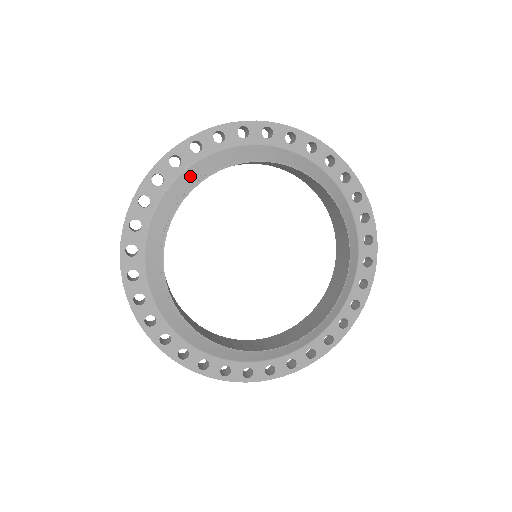
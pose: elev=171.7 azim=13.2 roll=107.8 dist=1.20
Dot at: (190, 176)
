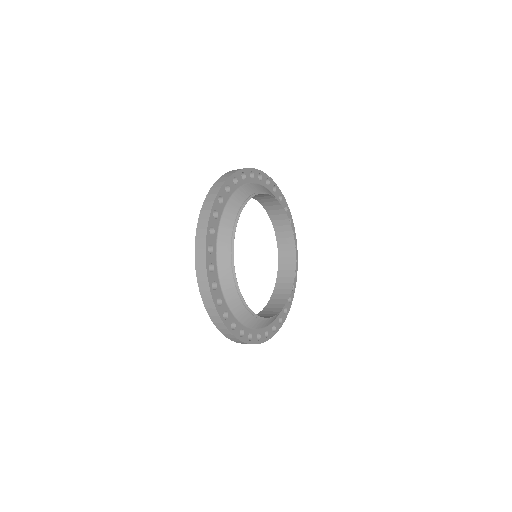
Dot at: (224, 265)
